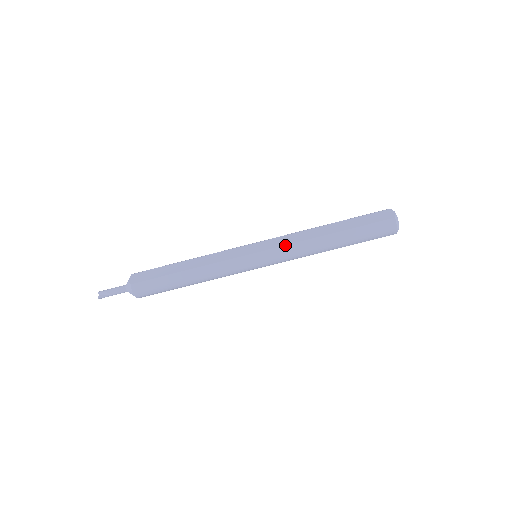
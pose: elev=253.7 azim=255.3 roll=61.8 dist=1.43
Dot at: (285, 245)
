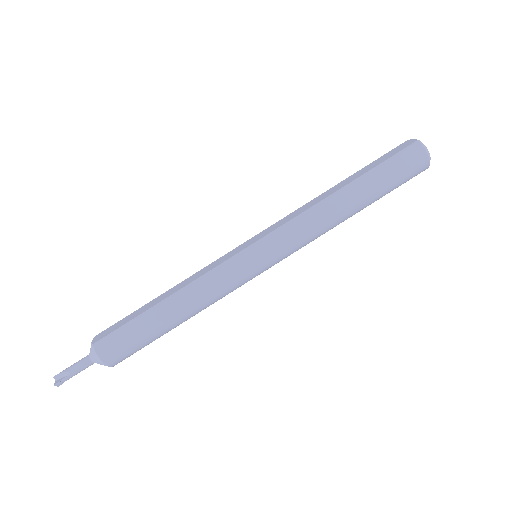
Dot at: (287, 222)
